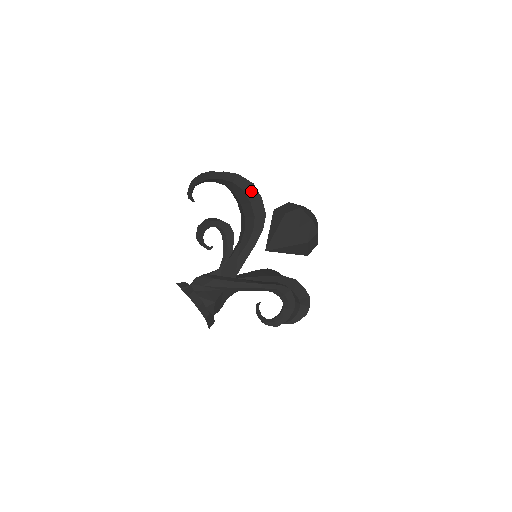
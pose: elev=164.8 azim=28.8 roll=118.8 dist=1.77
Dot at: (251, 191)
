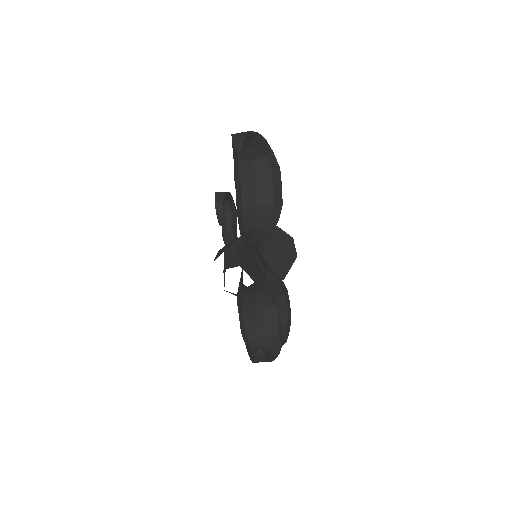
Dot at: (276, 174)
